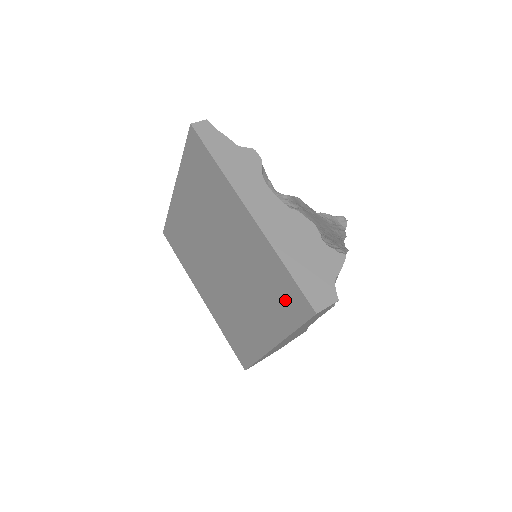
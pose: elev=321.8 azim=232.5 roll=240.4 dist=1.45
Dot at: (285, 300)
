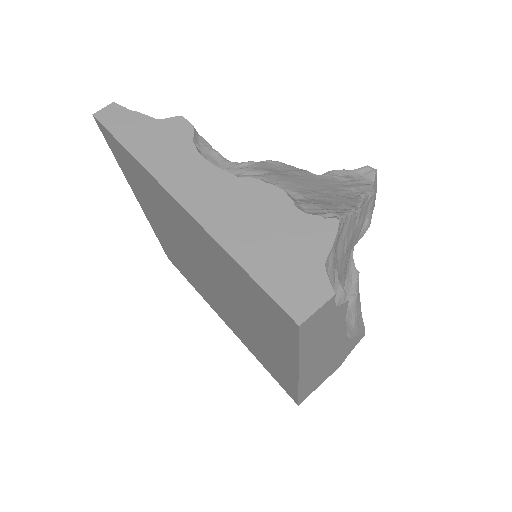
Dot at: (267, 312)
